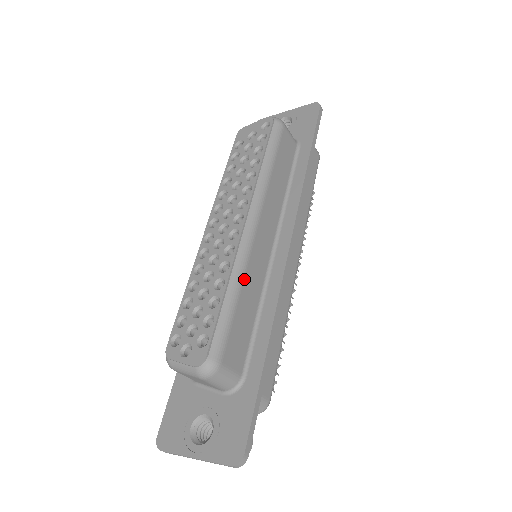
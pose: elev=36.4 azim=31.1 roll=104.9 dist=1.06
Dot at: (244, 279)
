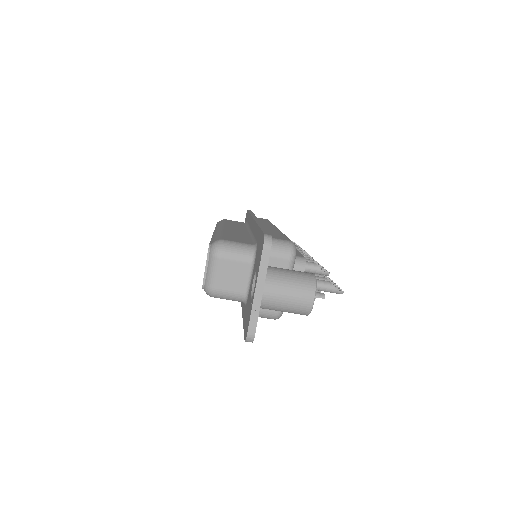
Dot at: occluded
